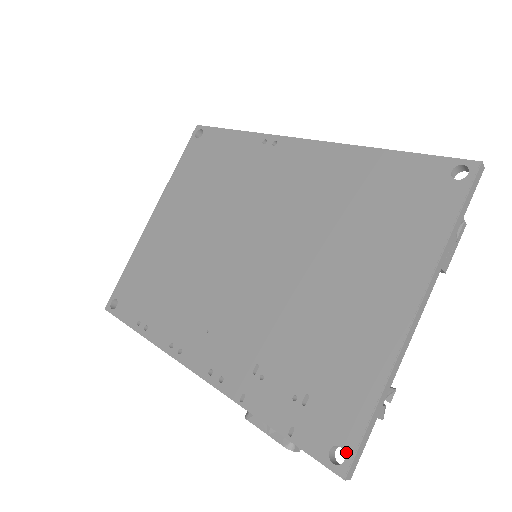
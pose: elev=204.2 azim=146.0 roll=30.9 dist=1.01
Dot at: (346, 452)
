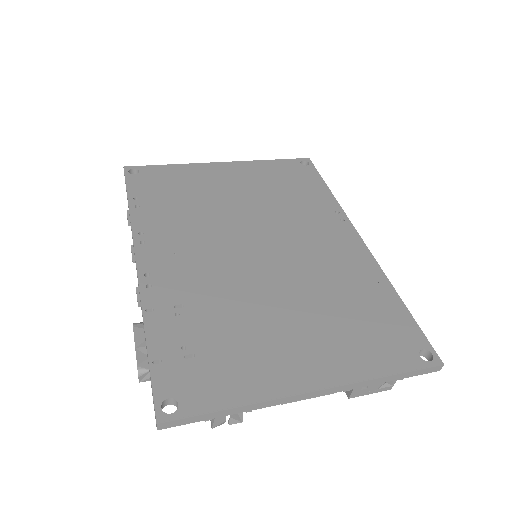
Dot at: (178, 410)
